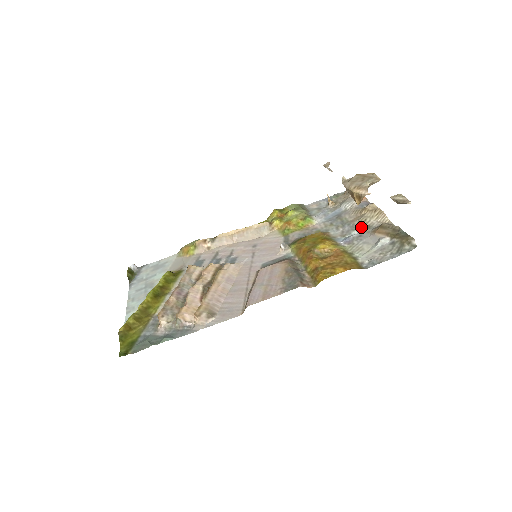
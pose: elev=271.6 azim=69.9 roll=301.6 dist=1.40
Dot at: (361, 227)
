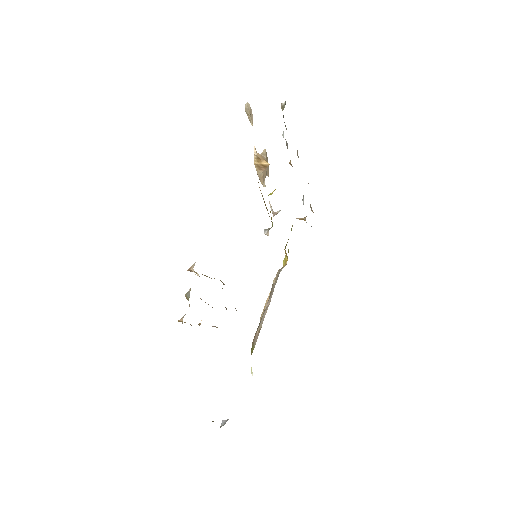
Dot at: occluded
